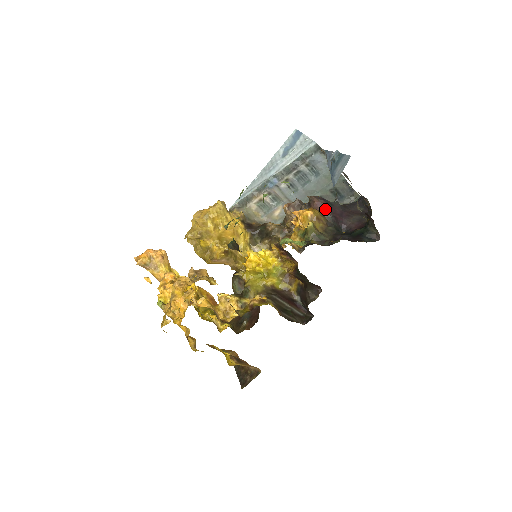
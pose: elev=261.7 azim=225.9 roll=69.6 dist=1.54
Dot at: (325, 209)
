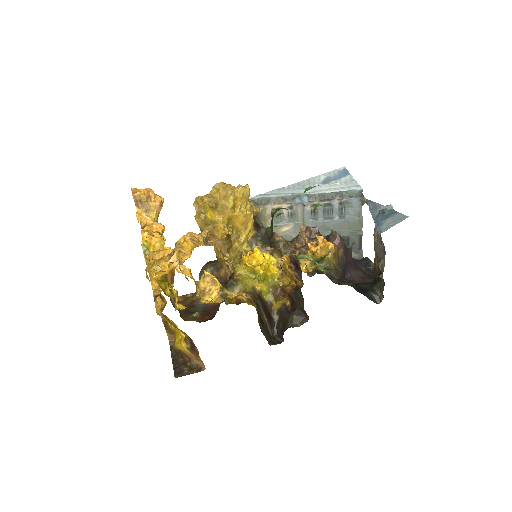
Dot at: (342, 250)
